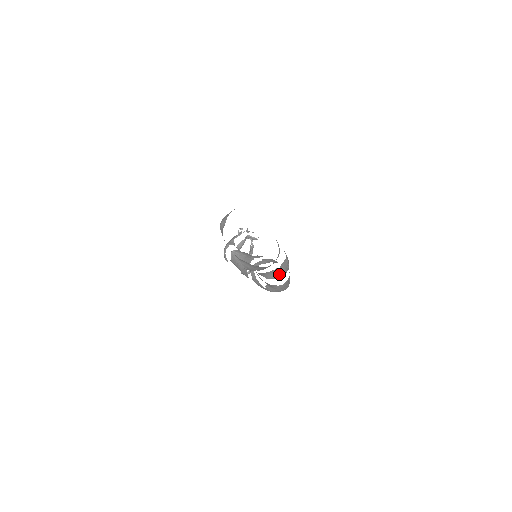
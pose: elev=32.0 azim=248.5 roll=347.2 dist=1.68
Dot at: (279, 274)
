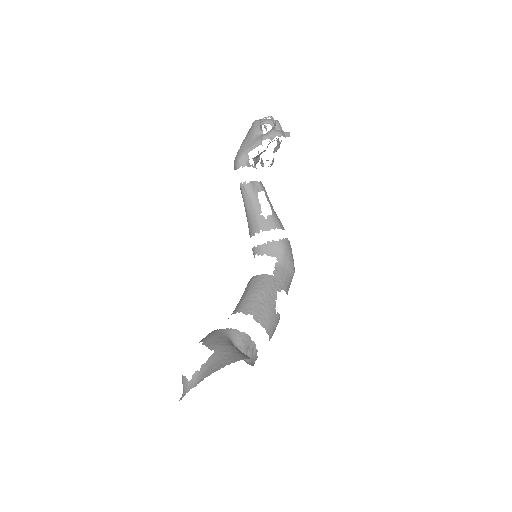
Dot at: occluded
